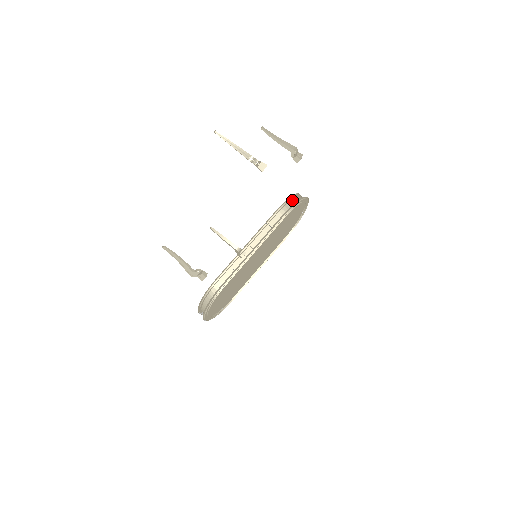
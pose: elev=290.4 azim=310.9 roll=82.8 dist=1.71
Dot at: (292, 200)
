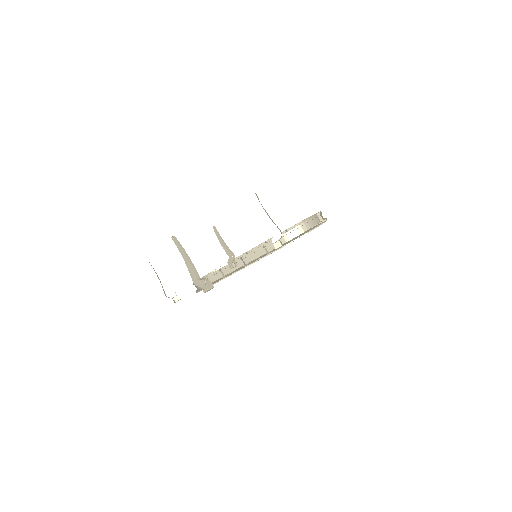
Dot at: (299, 228)
